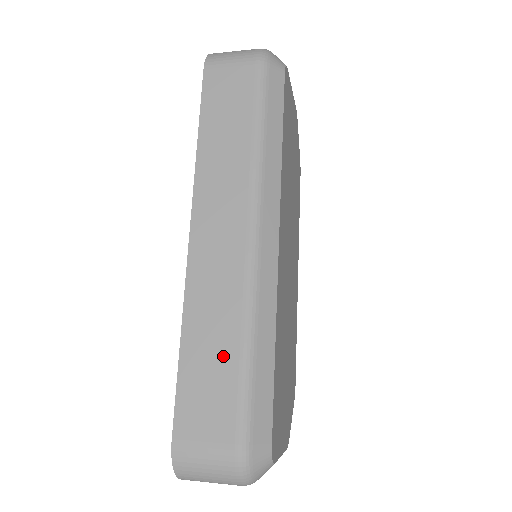
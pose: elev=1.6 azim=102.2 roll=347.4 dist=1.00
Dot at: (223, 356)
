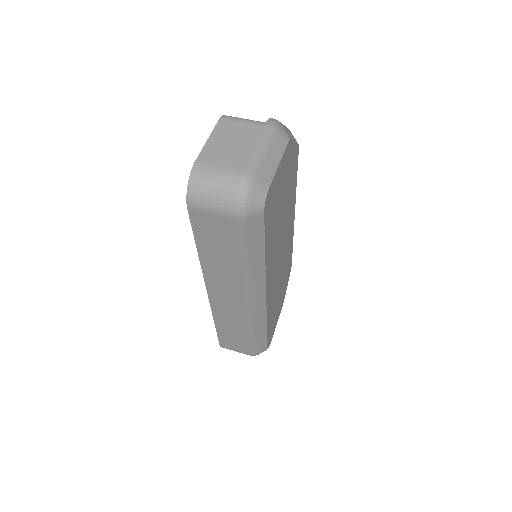
Dot at: (239, 334)
